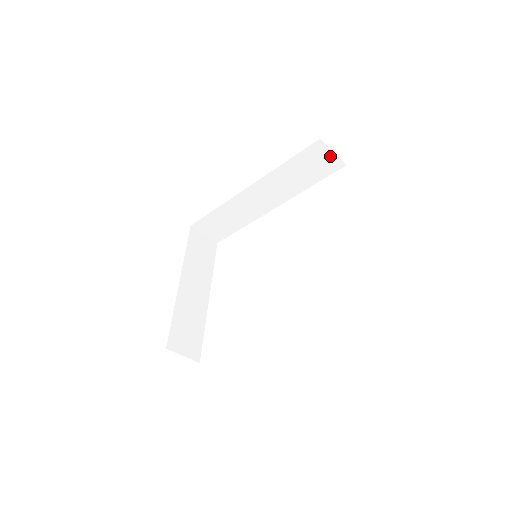
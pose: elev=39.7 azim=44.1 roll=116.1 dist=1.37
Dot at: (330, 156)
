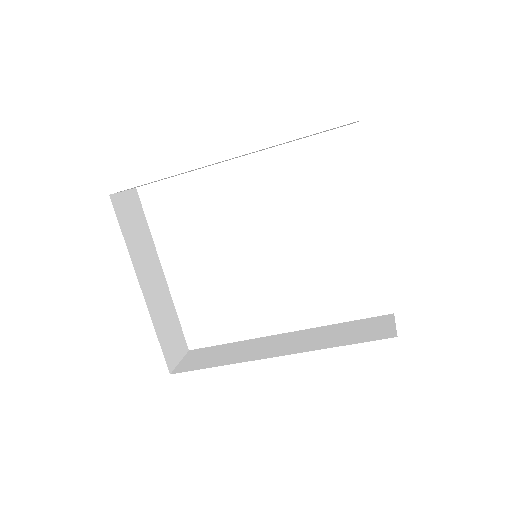
Dot at: occluded
